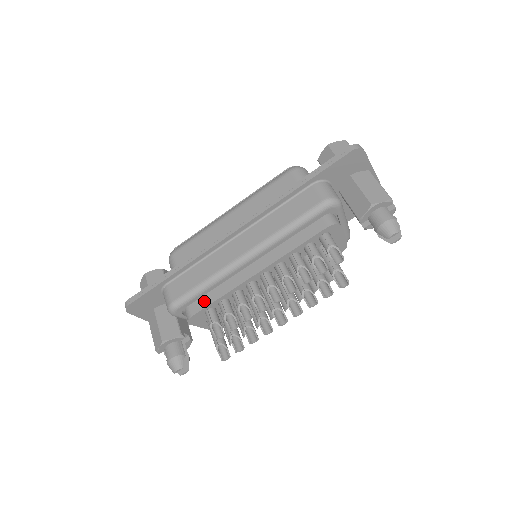
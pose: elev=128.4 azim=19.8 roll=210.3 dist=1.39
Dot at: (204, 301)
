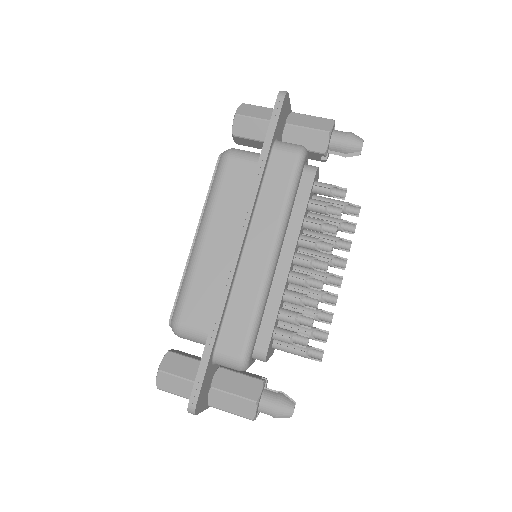
Dot at: (265, 328)
